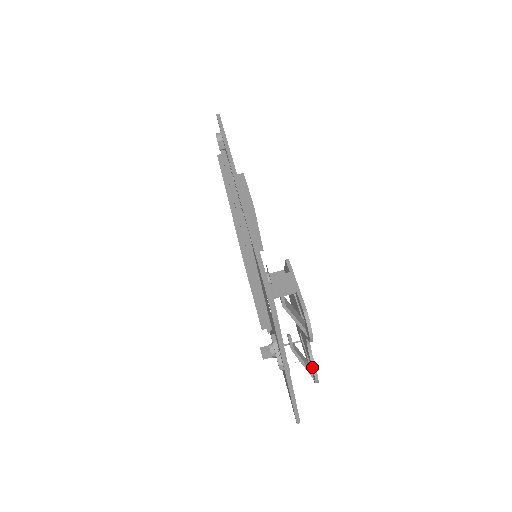
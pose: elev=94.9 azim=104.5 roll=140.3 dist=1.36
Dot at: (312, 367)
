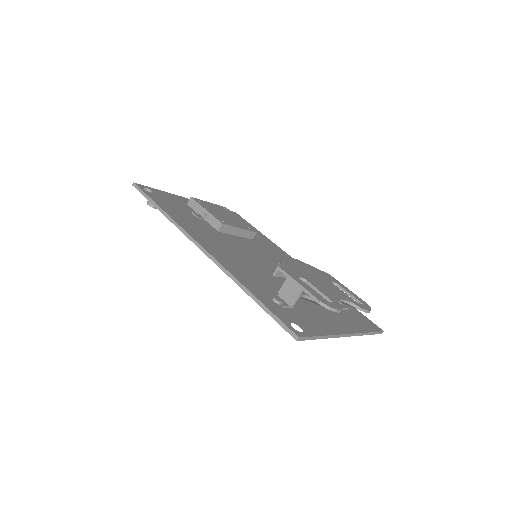
Dot at: occluded
